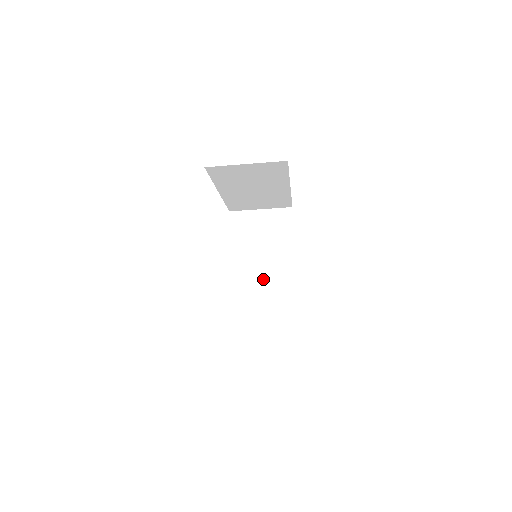
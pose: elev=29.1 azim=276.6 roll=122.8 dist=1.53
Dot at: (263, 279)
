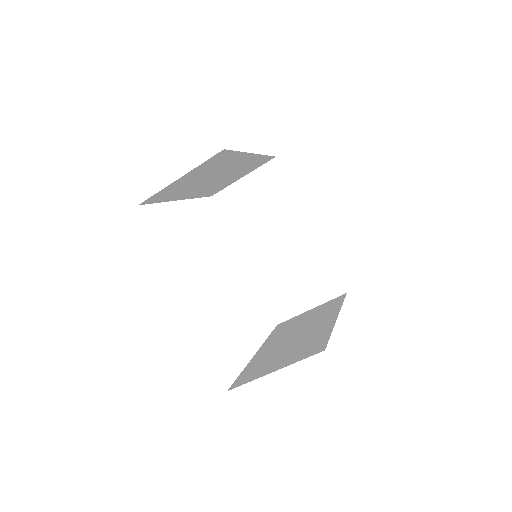
Dot at: (283, 256)
